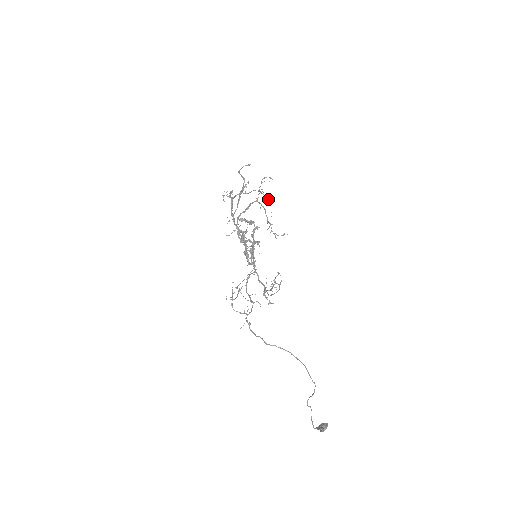
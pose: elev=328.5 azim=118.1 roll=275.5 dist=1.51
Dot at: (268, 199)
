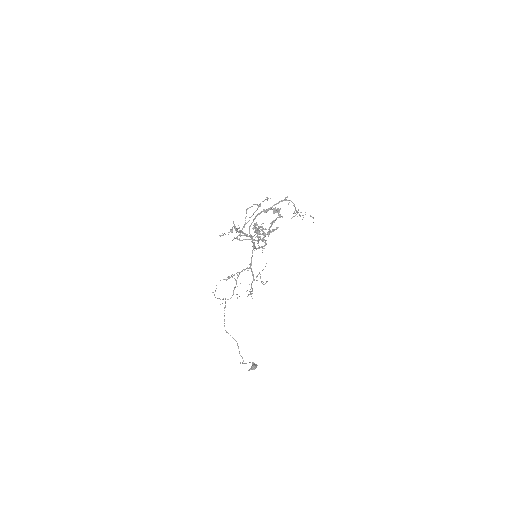
Dot at: (260, 247)
